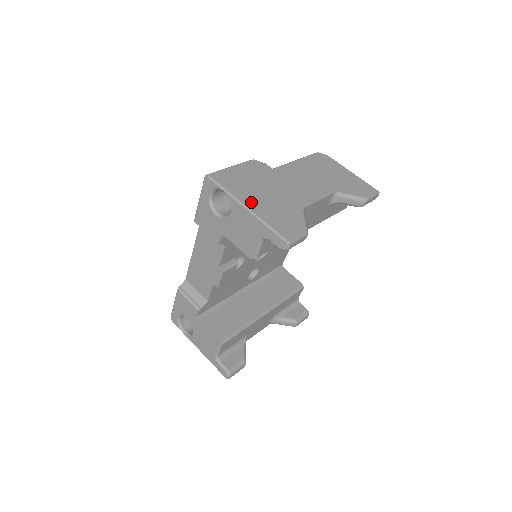
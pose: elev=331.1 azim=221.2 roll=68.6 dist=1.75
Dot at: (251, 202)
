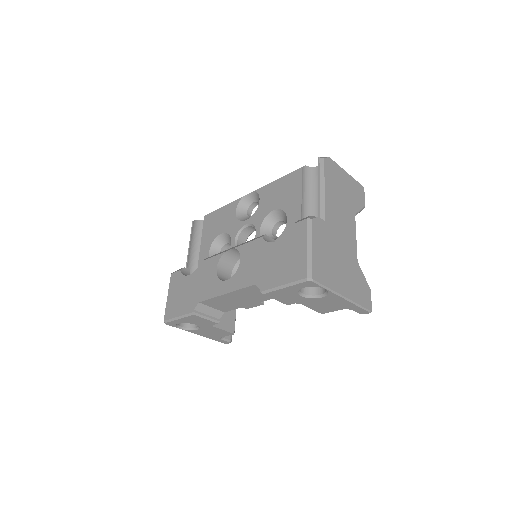
Dot at: (343, 288)
